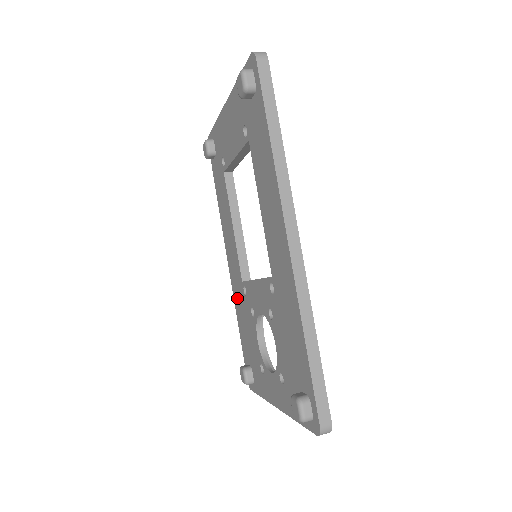
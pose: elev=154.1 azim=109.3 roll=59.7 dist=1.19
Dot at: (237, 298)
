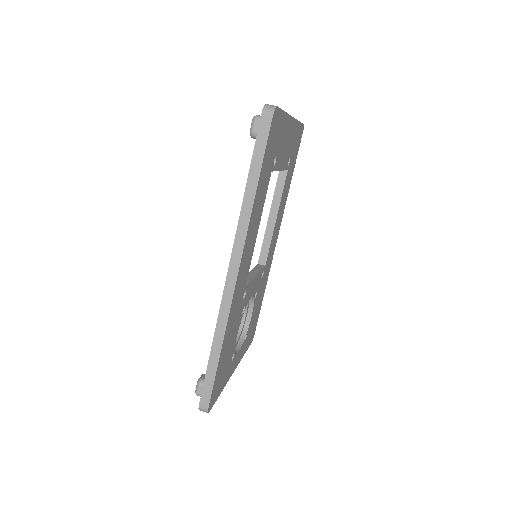
Dot at: occluded
